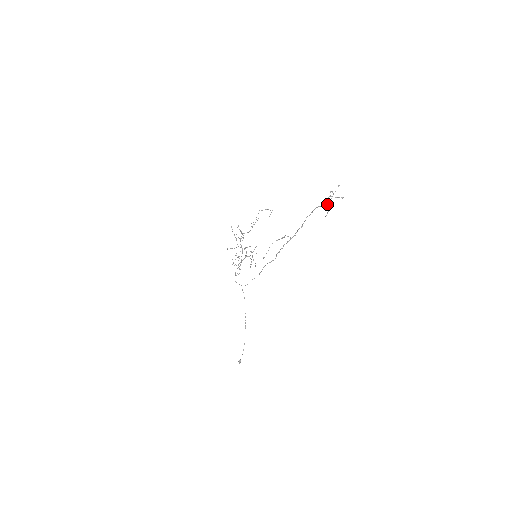
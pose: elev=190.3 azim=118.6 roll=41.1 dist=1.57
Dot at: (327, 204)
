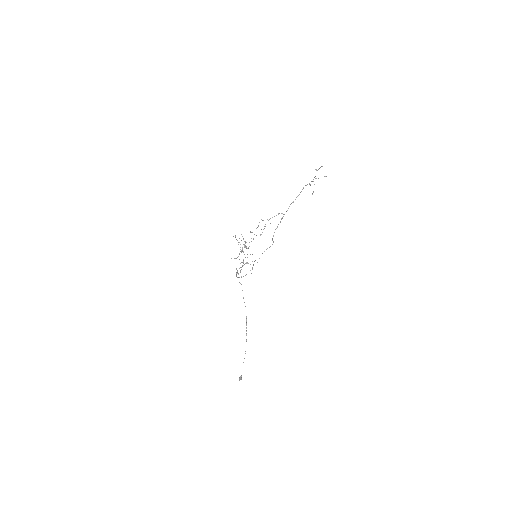
Dot at: (313, 181)
